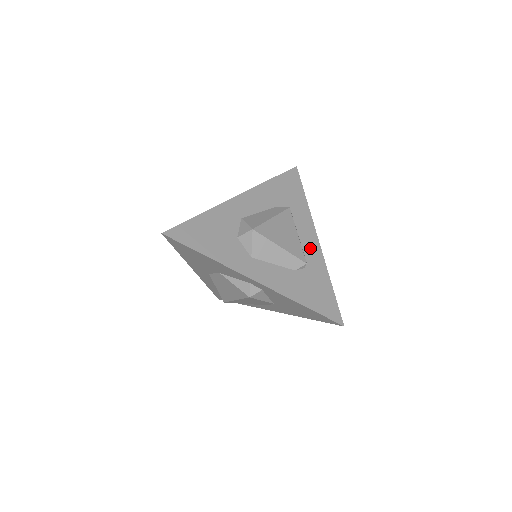
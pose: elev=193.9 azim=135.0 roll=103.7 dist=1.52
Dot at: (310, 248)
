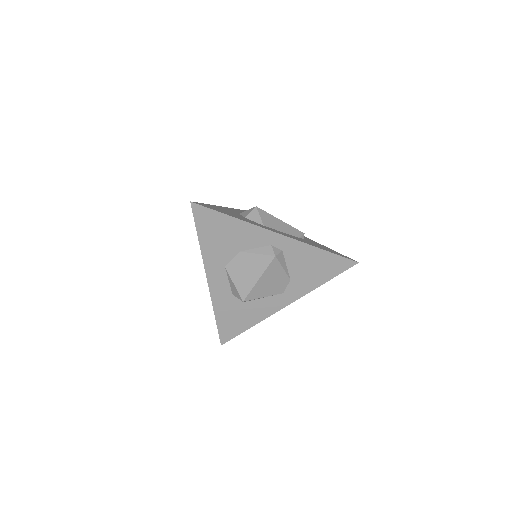
Dot at: occluded
